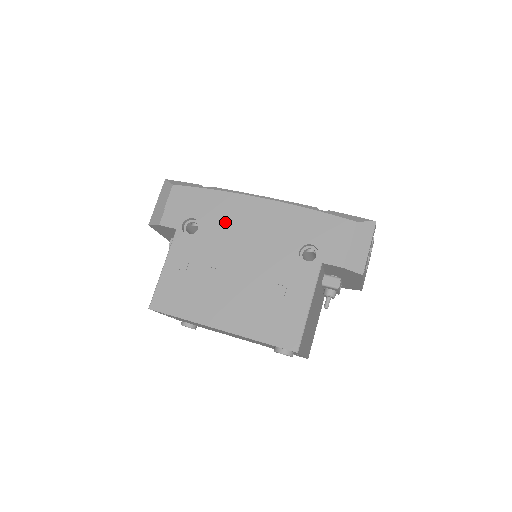
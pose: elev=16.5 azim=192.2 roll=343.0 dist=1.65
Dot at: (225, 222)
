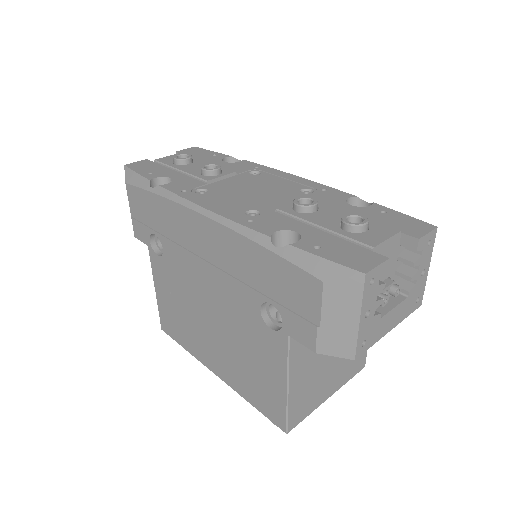
Dot at: (180, 246)
